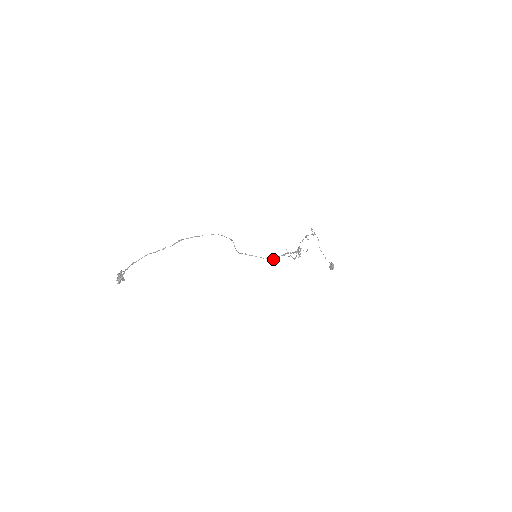
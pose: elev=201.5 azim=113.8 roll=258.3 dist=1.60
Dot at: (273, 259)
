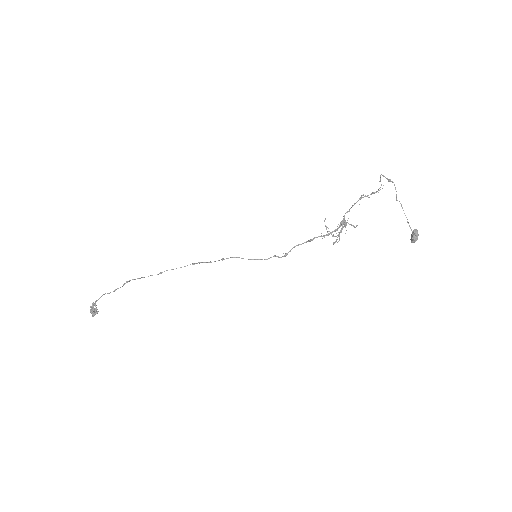
Dot at: (288, 252)
